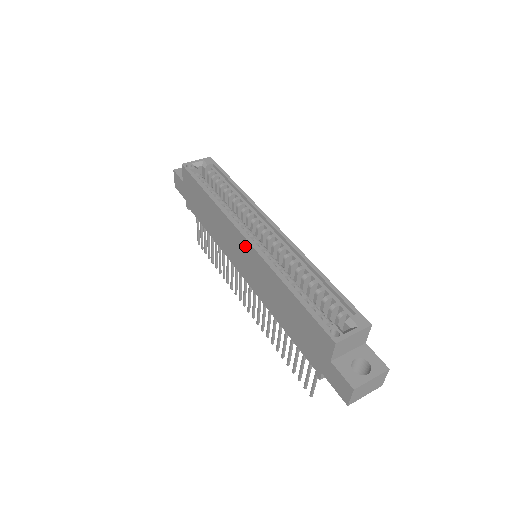
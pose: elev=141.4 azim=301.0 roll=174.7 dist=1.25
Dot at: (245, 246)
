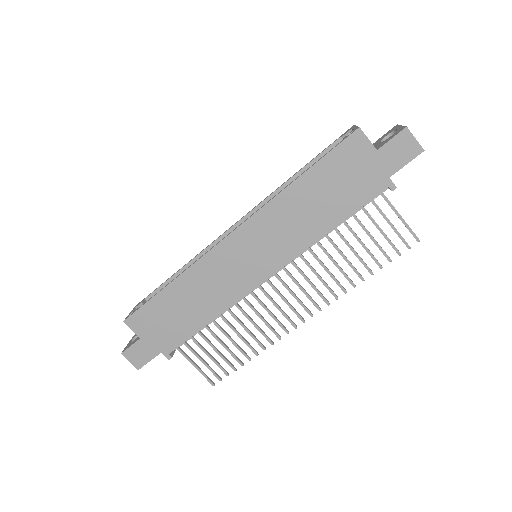
Dot at: (241, 238)
